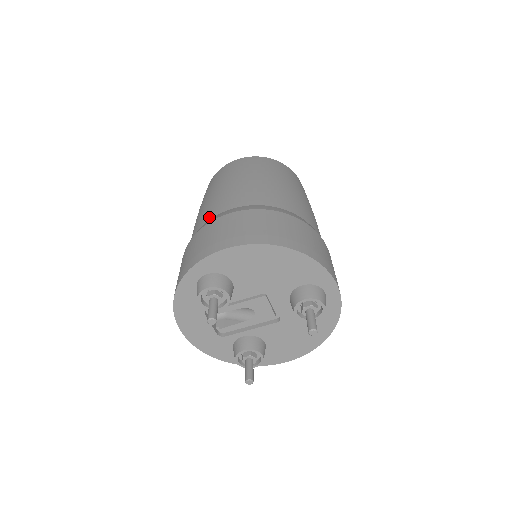
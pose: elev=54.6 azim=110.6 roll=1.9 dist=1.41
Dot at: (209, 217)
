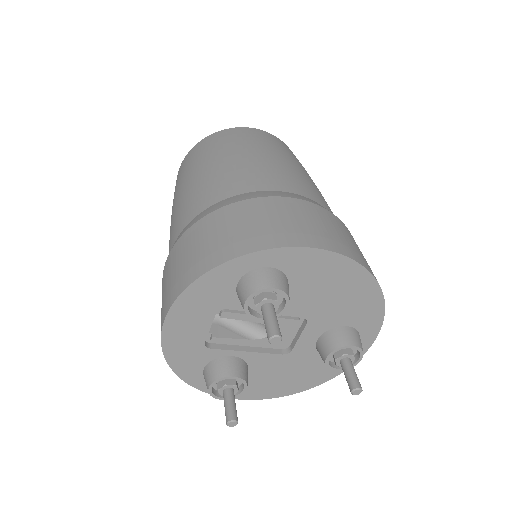
Dot at: (256, 186)
